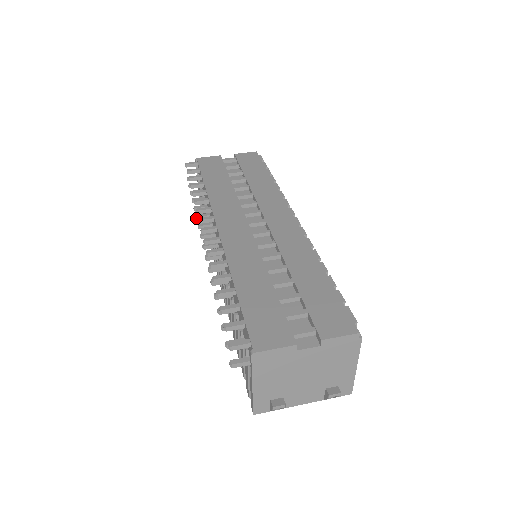
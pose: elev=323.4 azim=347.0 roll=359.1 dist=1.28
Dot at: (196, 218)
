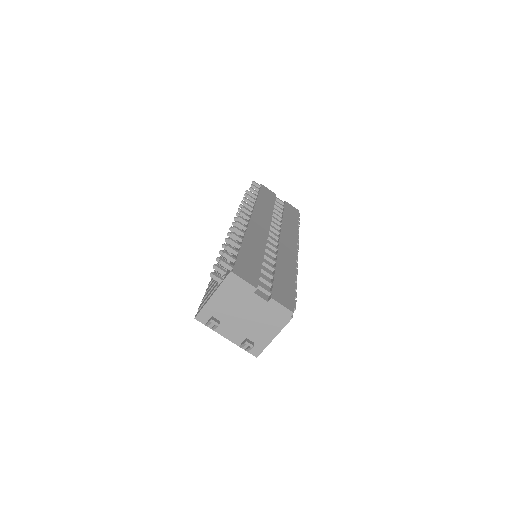
Dot at: (238, 209)
